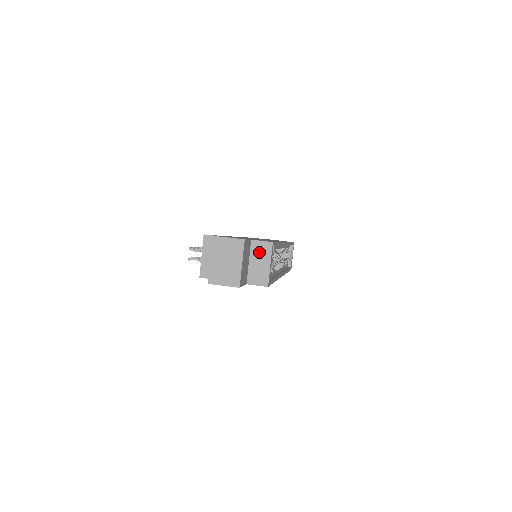
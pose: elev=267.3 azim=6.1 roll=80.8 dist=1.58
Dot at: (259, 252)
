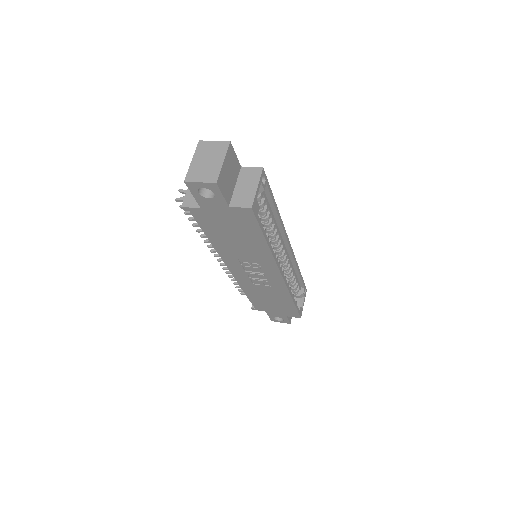
Dot at: (247, 177)
